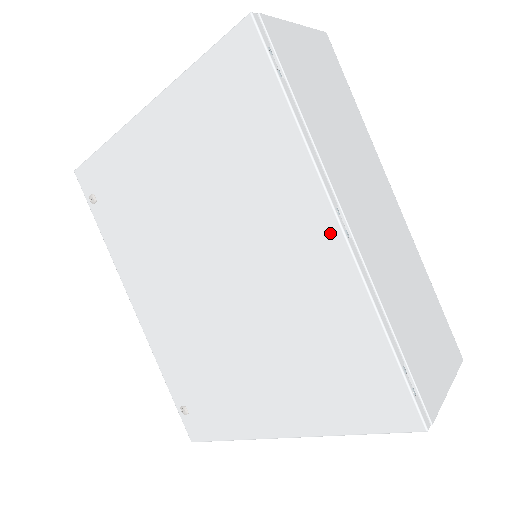
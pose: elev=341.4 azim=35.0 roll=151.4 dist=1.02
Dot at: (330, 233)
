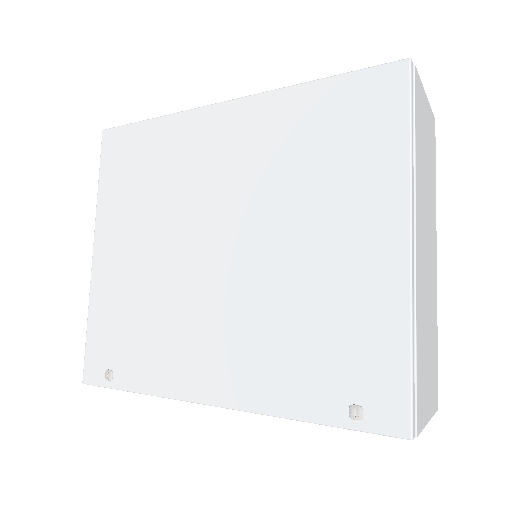
Dot at: (229, 111)
